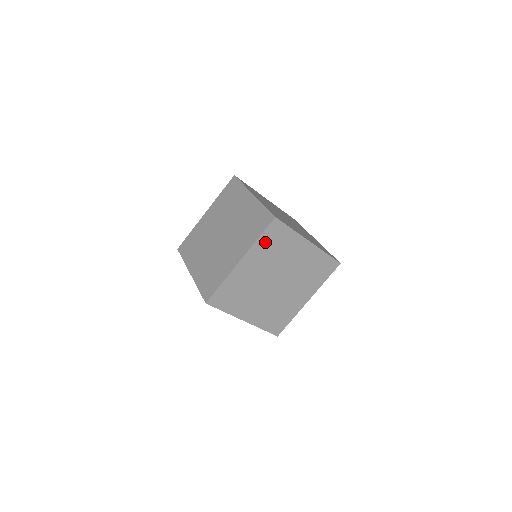
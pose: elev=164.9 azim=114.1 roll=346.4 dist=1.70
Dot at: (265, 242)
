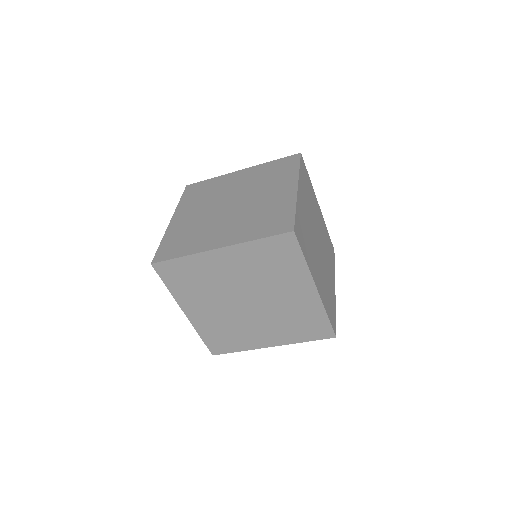
Dot at: (303, 178)
